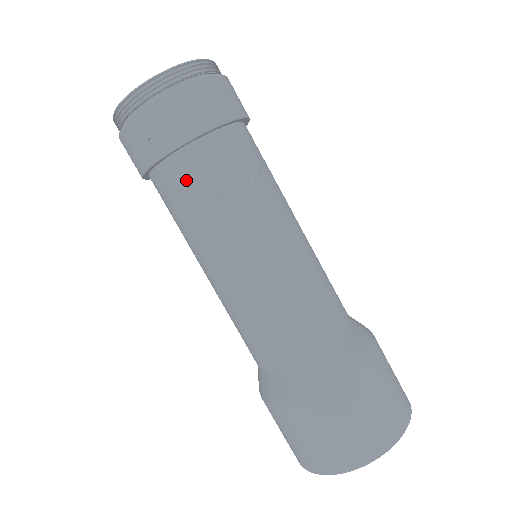
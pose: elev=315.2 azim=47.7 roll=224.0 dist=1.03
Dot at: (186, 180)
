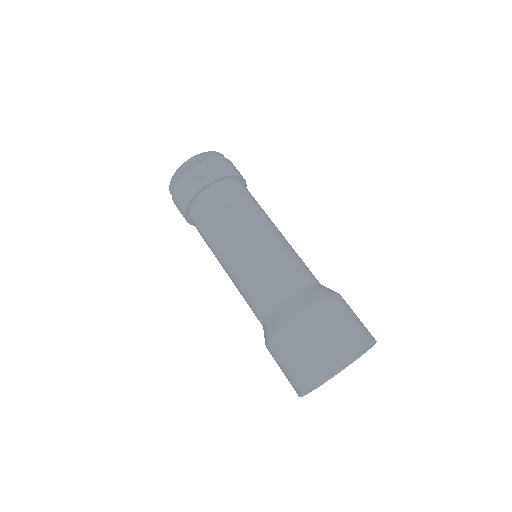
Dot at: (220, 196)
